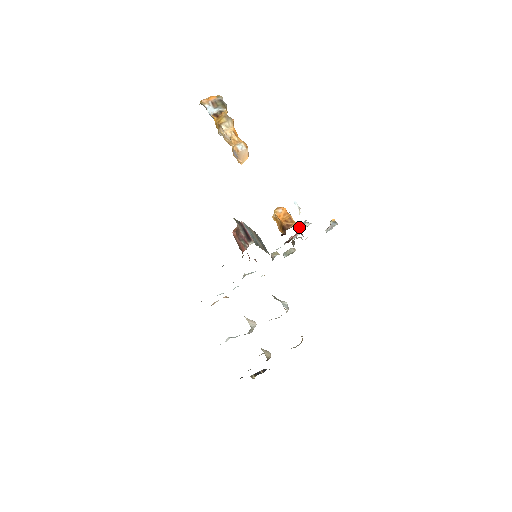
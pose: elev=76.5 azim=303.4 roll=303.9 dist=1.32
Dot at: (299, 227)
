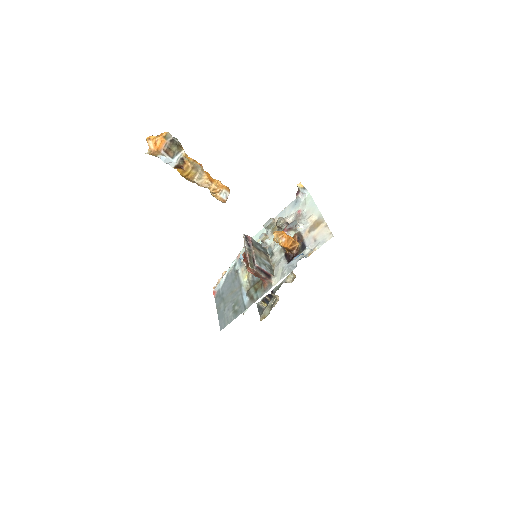
Dot at: (291, 229)
